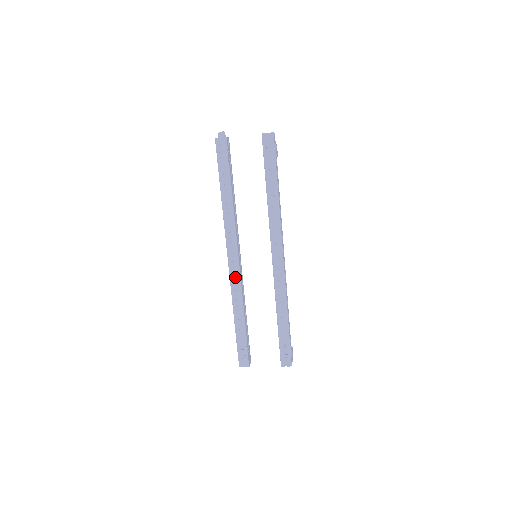
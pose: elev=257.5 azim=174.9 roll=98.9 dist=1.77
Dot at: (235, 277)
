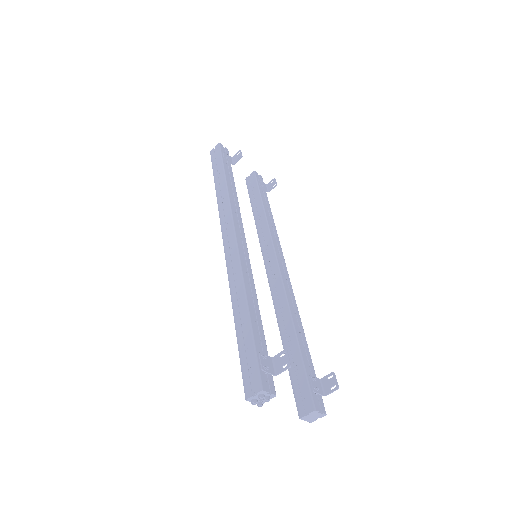
Dot at: (243, 257)
